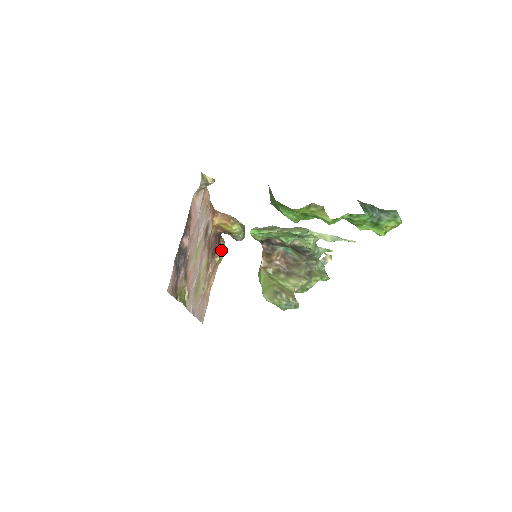
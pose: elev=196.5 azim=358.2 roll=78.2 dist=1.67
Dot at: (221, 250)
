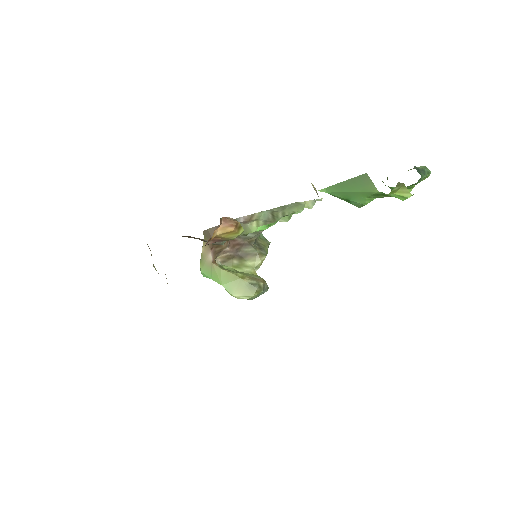
Dot at: occluded
